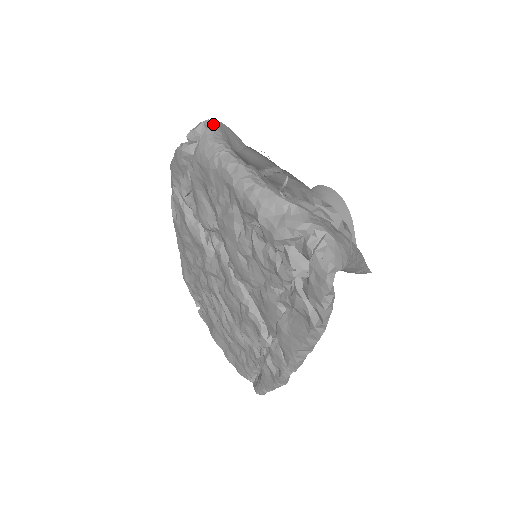
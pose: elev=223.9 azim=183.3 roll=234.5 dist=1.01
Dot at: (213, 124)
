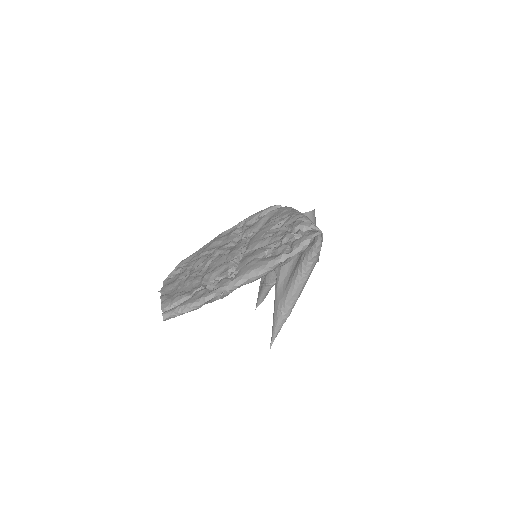
Dot at: occluded
